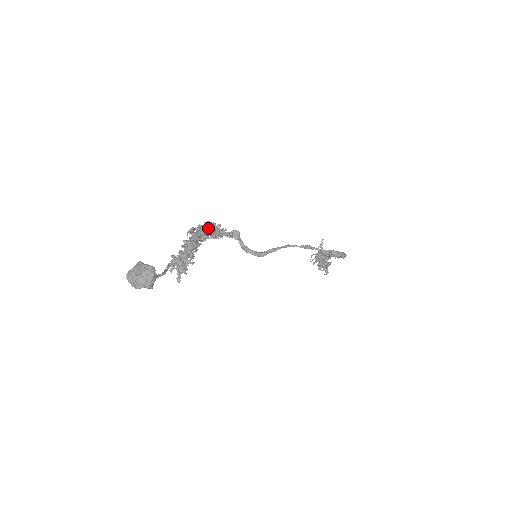
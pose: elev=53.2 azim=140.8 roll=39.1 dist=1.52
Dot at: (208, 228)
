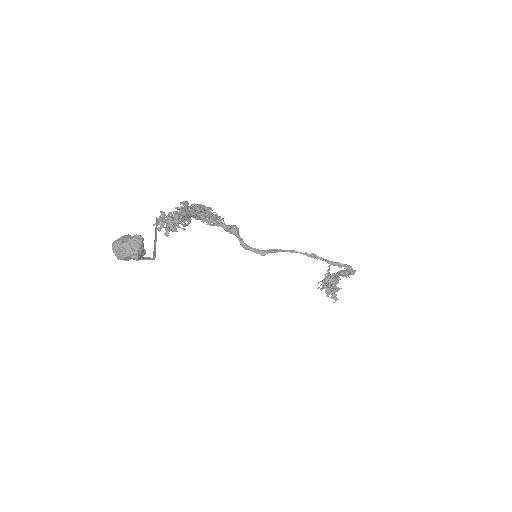
Dot at: (203, 207)
